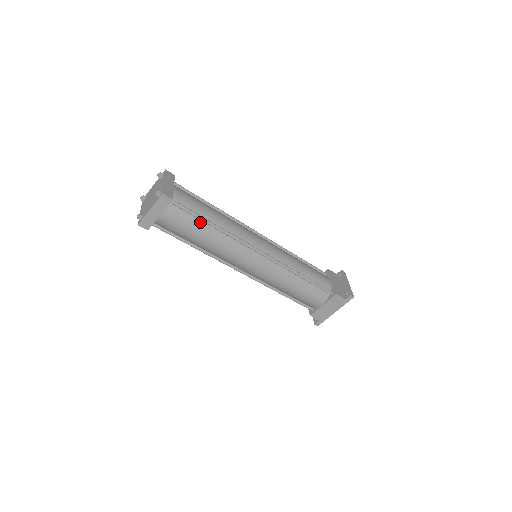
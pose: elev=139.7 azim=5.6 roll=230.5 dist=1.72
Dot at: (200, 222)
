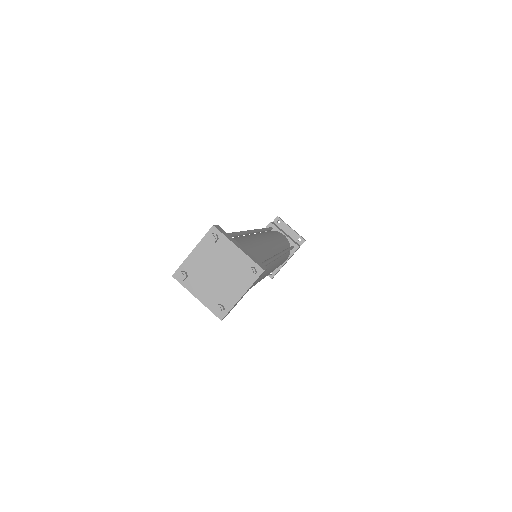
Dot at: occluded
